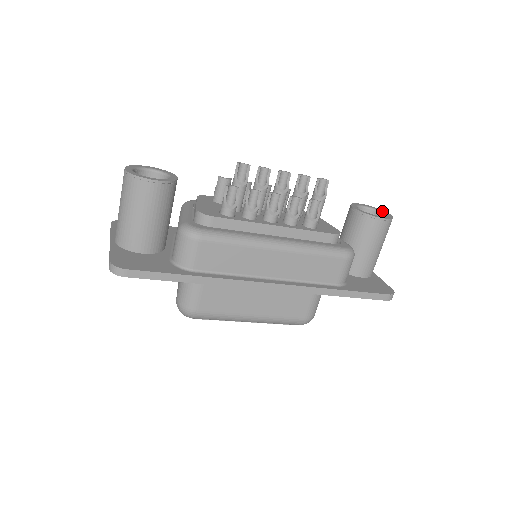
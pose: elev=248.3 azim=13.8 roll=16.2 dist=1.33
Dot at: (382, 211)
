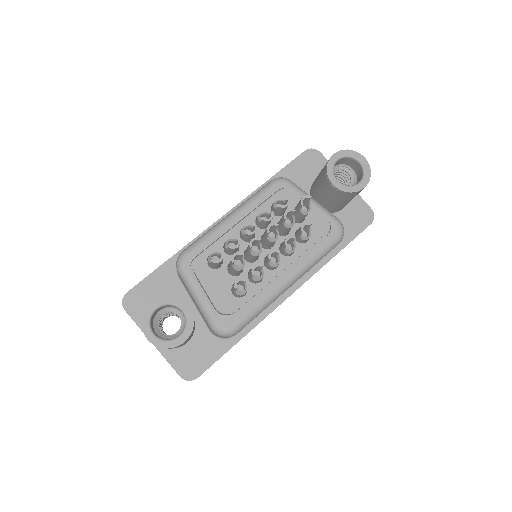
Dot at: (357, 158)
